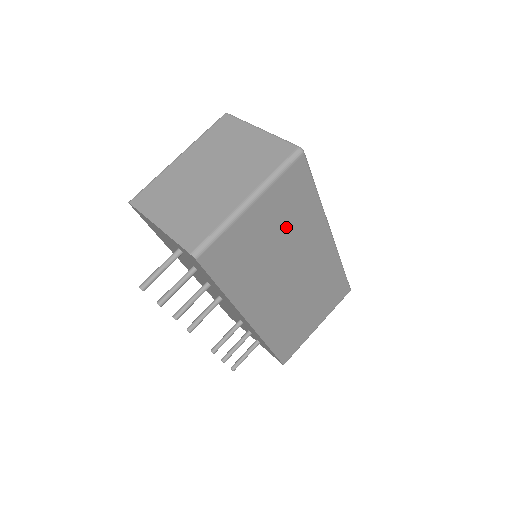
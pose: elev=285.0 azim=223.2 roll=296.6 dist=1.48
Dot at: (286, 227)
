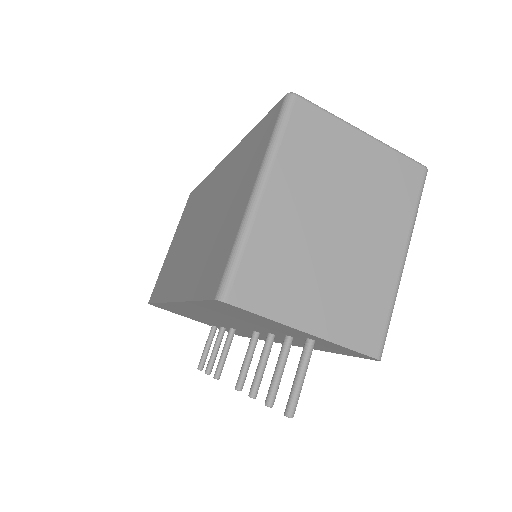
Dot at: occluded
